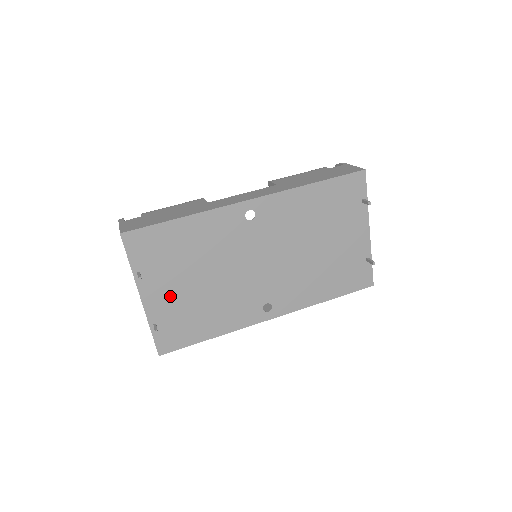
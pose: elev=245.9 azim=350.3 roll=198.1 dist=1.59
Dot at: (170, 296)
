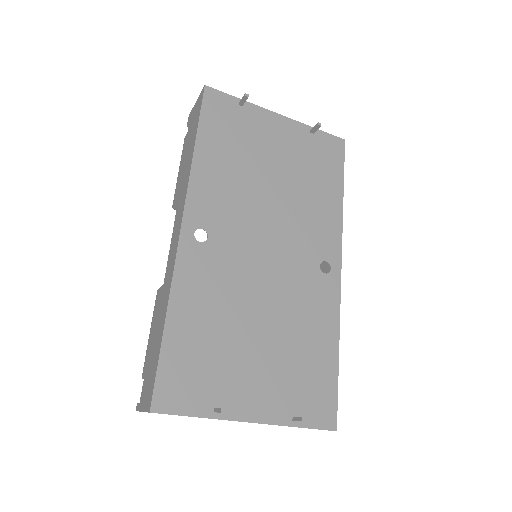
Dot at: (263, 382)
